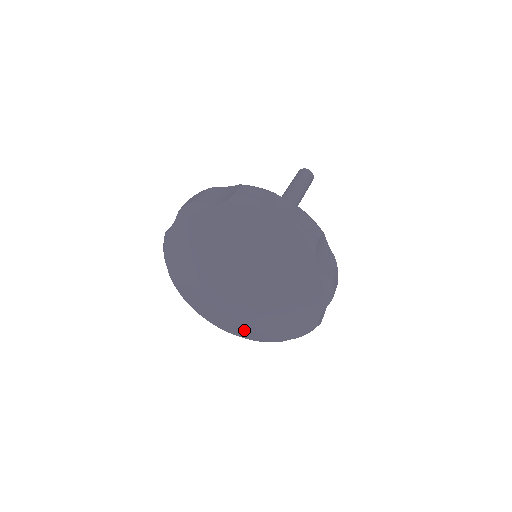
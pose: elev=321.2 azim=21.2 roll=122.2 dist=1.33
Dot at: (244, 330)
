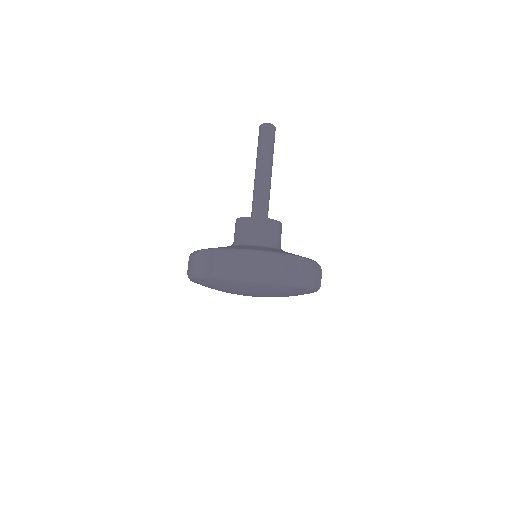
Dot at: occluded
